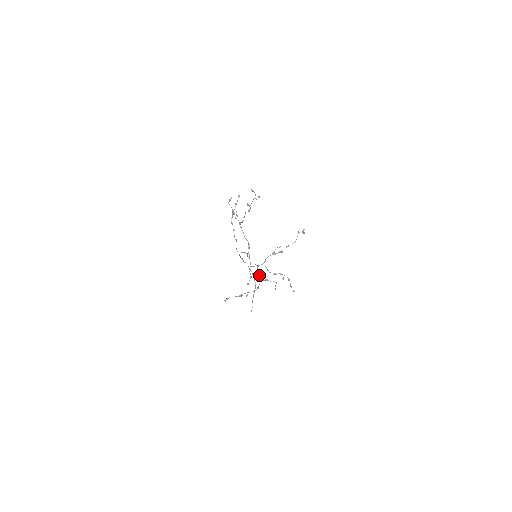
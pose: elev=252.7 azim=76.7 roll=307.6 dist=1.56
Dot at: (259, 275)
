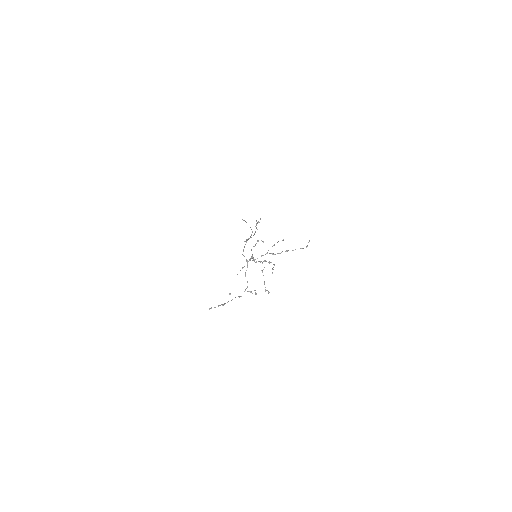
Dot at: (246, 288)
